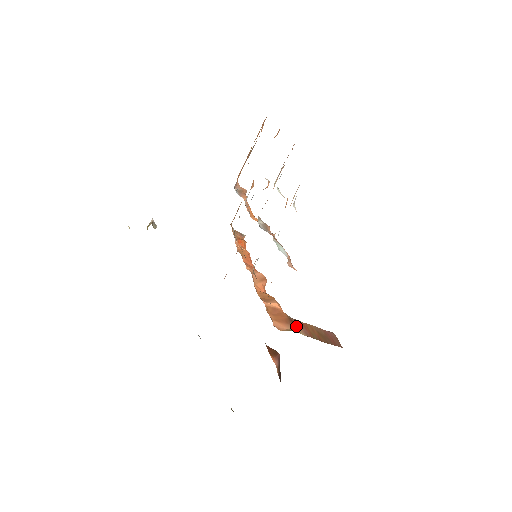
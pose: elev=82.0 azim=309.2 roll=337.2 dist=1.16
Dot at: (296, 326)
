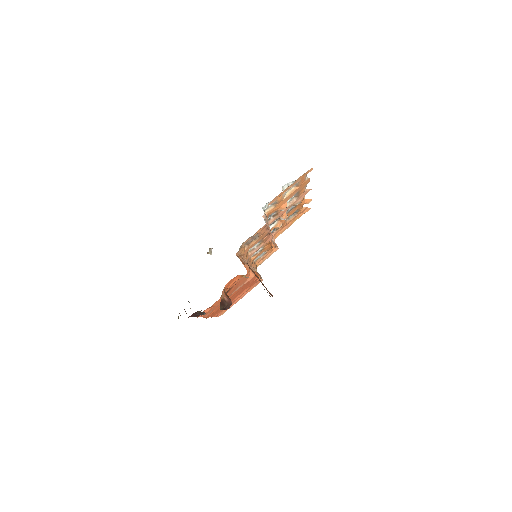
Dot at: occluded
